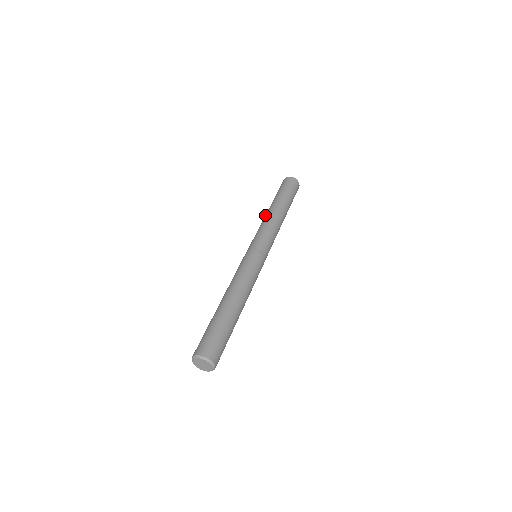
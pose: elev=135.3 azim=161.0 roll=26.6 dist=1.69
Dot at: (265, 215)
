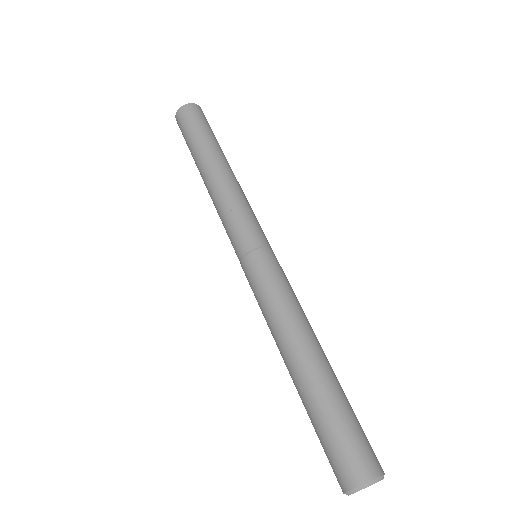
Dot at: (218, 176)
